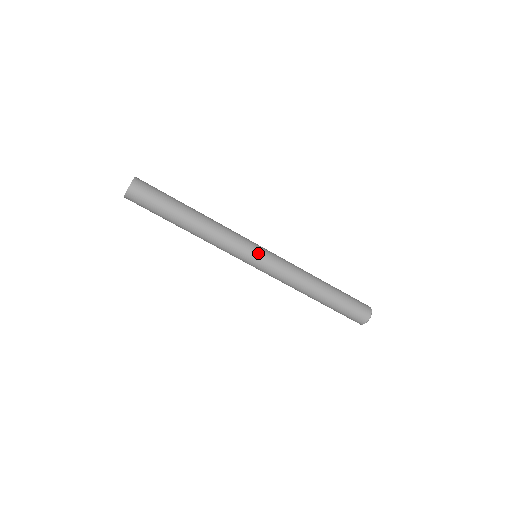
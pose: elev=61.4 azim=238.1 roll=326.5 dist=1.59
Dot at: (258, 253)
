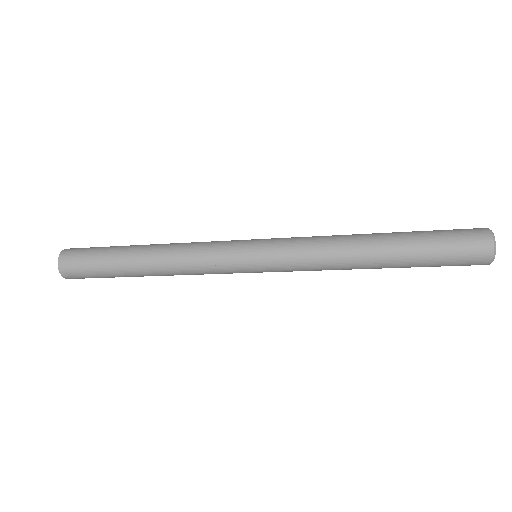
Dot at: (250, 264)
